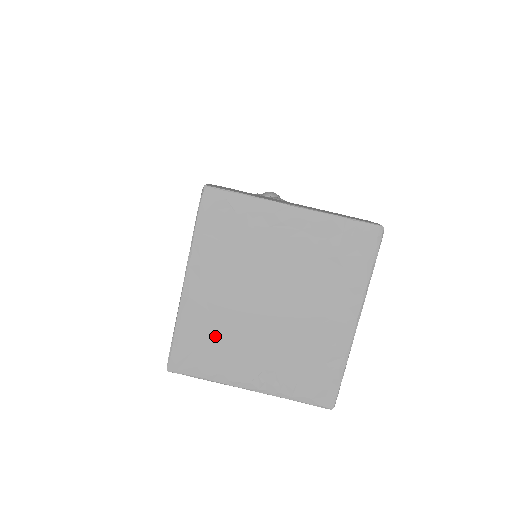
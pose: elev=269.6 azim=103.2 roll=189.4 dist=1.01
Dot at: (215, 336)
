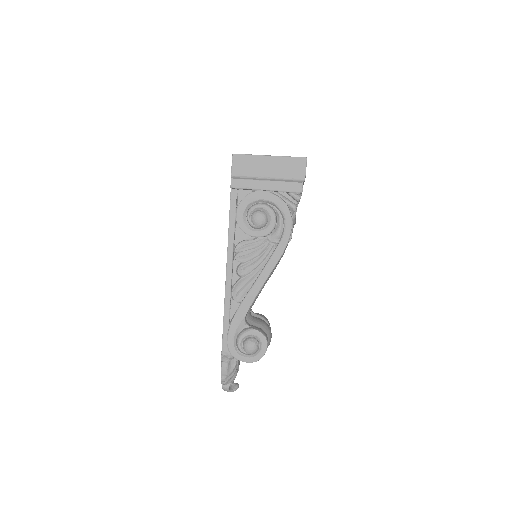
Dot at: occluded
